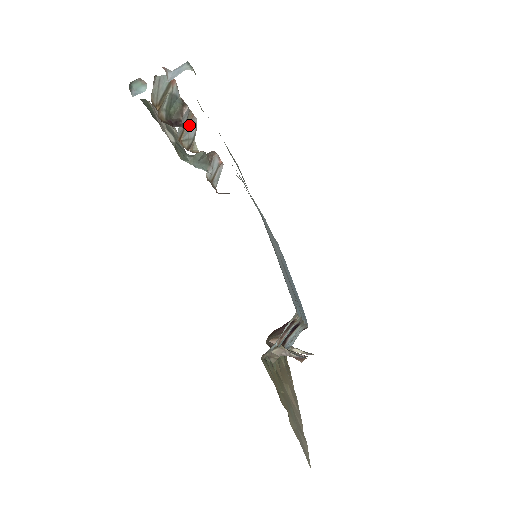
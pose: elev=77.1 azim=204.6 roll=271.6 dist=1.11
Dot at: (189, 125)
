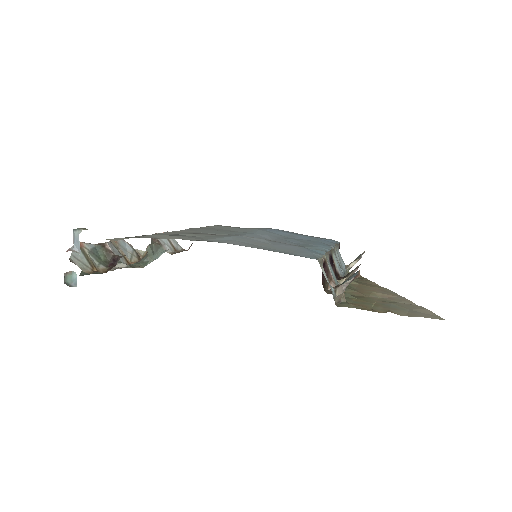
Dot at: (121, 248)
